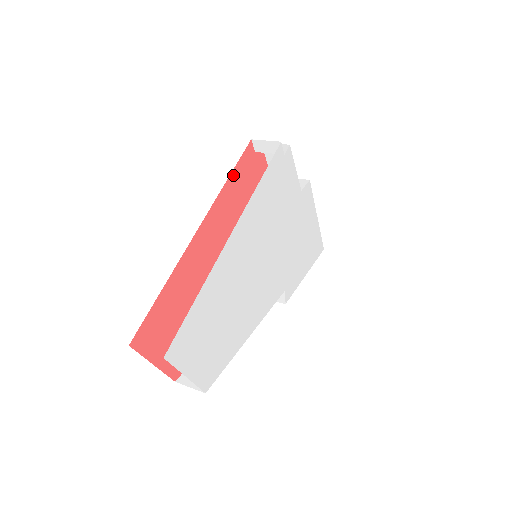
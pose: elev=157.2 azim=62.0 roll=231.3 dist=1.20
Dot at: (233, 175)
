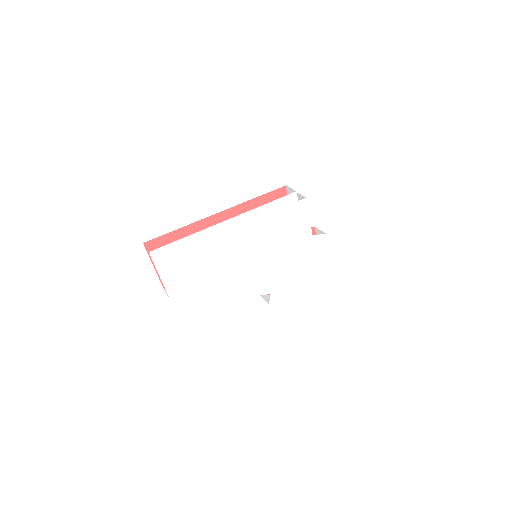
Dot at: (260, 198)
